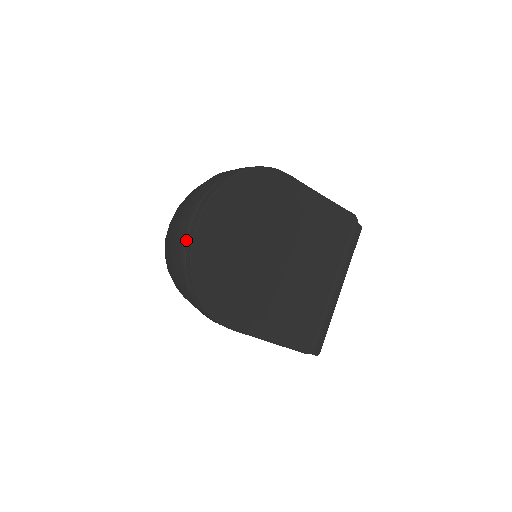
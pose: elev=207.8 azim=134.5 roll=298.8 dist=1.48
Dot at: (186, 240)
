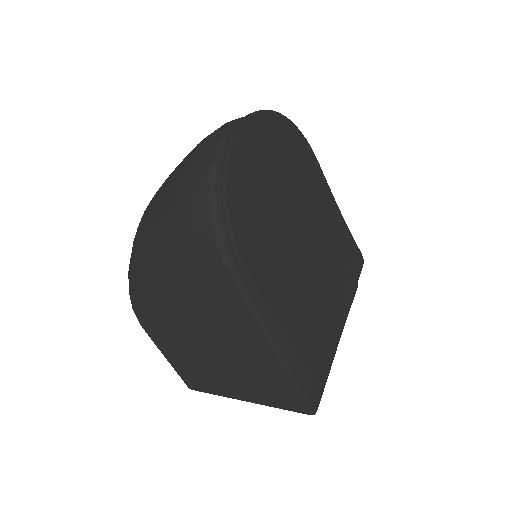
Dot at: (223, 139)
